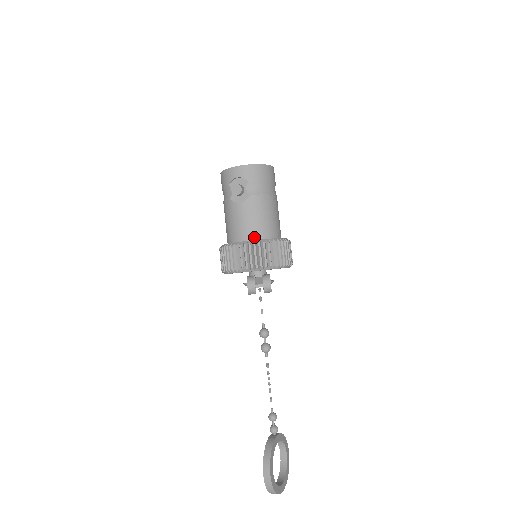
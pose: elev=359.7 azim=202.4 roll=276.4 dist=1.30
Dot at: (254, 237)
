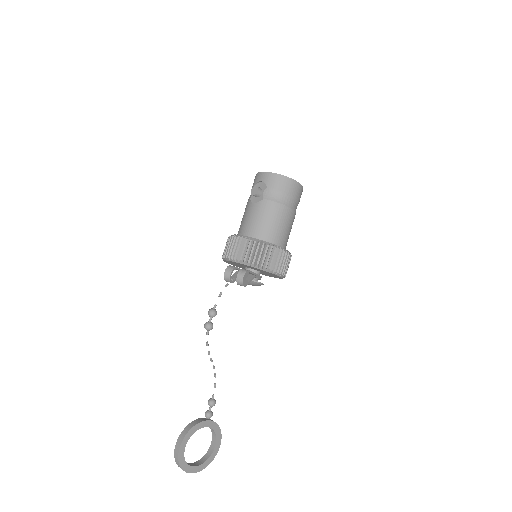
Dot at: (252, 235)
